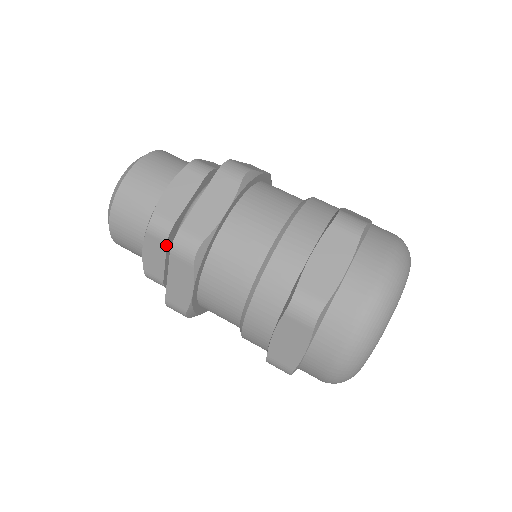
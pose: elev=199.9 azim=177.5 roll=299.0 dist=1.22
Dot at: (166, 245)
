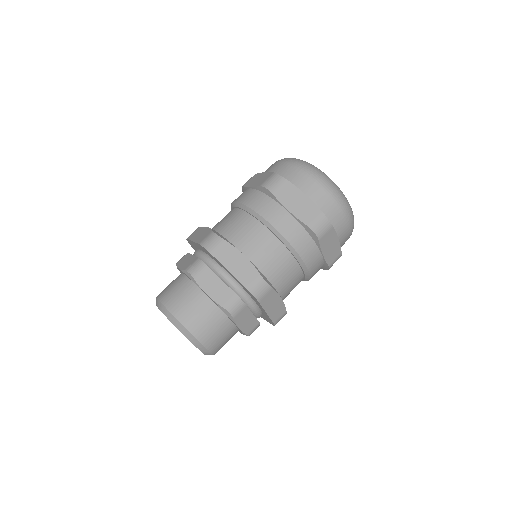
Dot at: occluded
